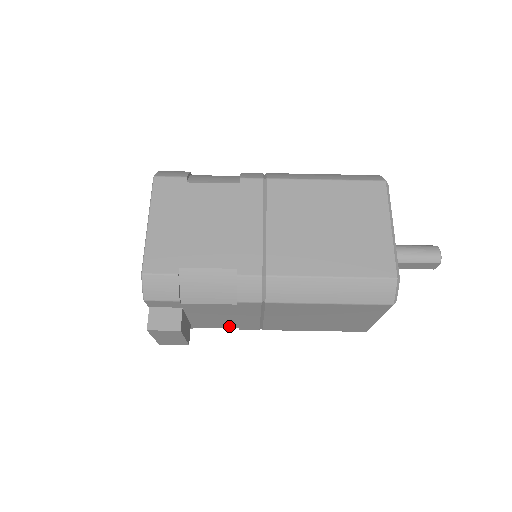
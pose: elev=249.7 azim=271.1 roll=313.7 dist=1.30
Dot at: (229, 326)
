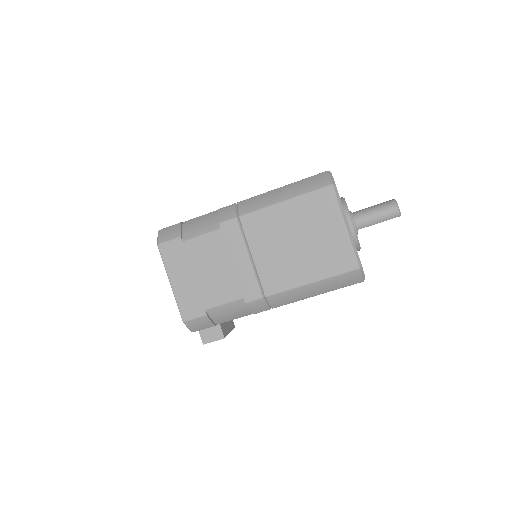
Dot at: occluded
